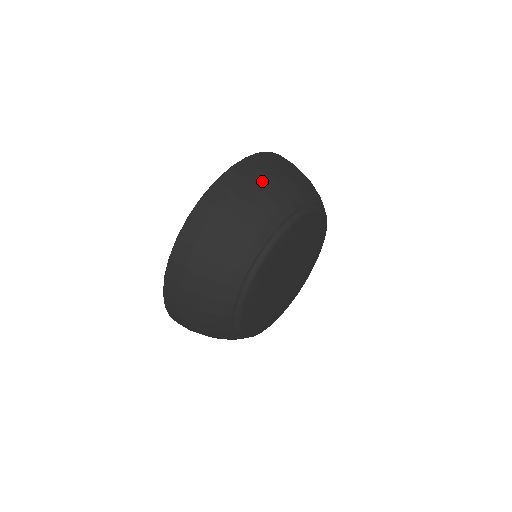
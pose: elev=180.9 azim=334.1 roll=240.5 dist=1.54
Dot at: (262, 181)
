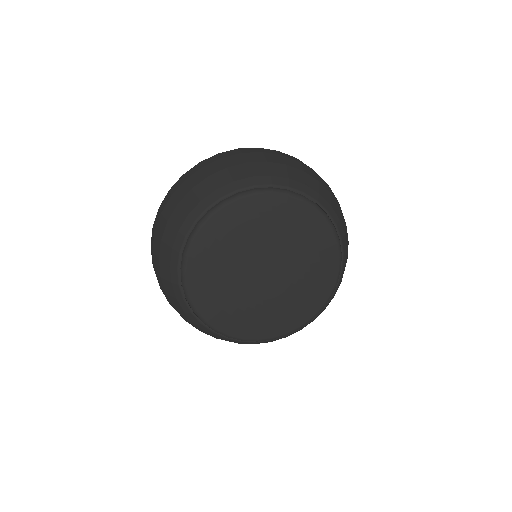
Dot at: (196, 179)
